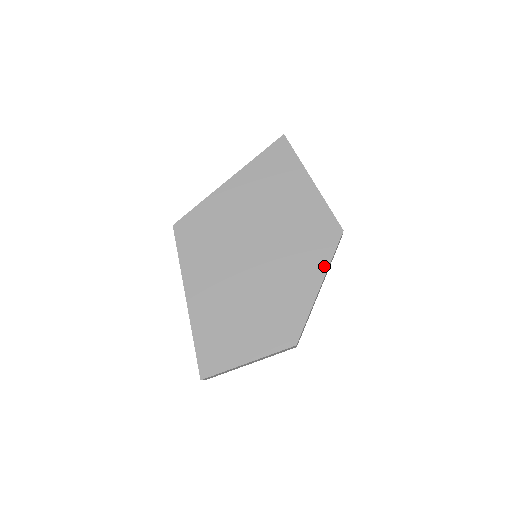
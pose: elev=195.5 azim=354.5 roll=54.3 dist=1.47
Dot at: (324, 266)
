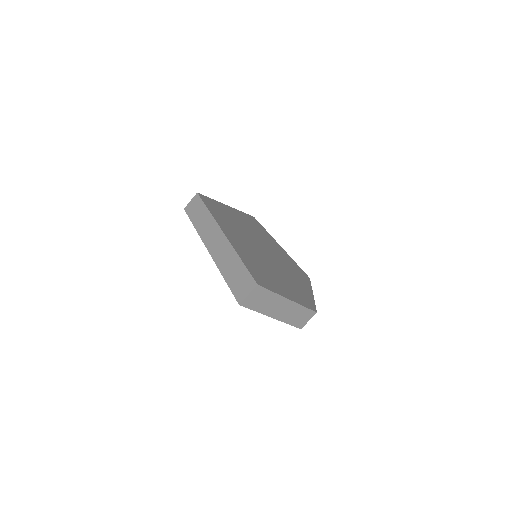
Dot at: (309, 285)
